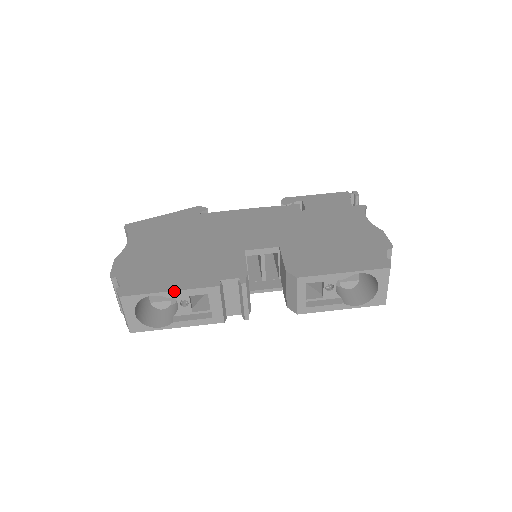
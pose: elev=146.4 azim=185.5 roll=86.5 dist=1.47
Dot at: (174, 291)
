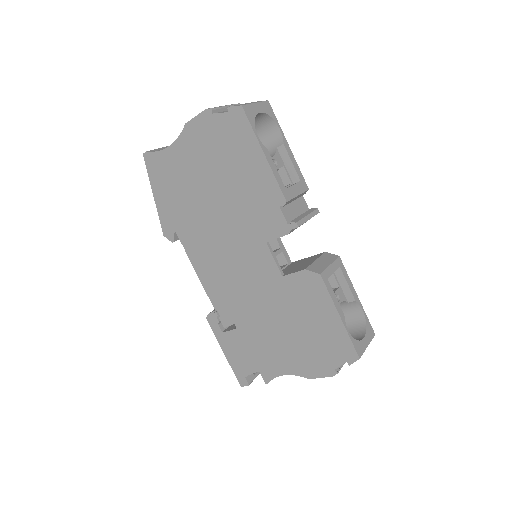
Dot at: (290, 149)
